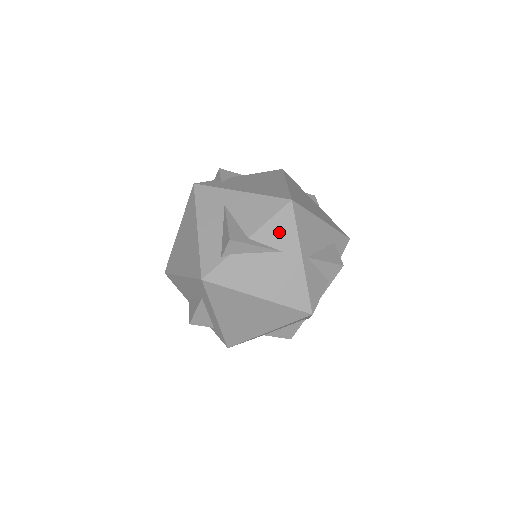
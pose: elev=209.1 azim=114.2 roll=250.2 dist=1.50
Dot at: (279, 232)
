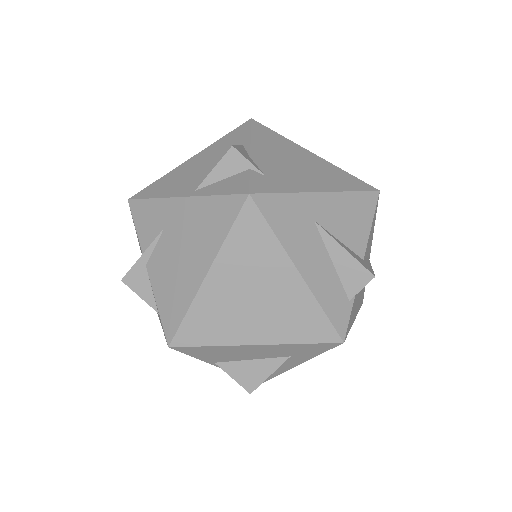
Dot at: (371, 235)
